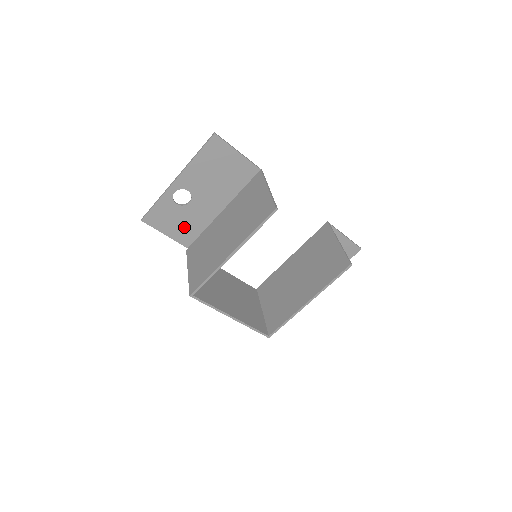
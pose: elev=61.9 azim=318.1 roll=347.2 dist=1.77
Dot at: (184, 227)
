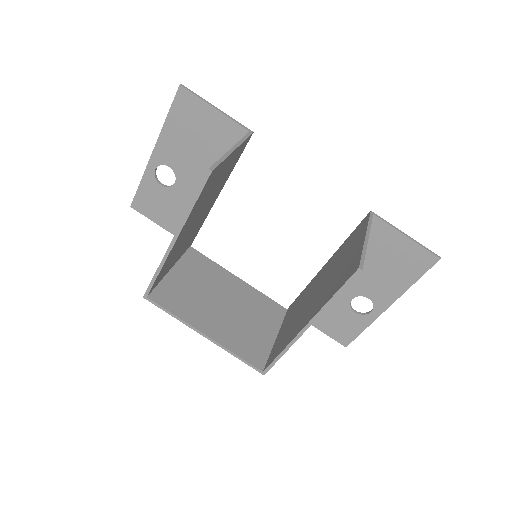
Dot at: (177, 216)
